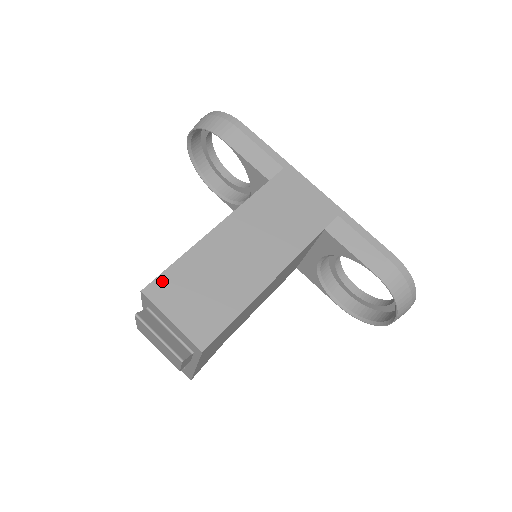
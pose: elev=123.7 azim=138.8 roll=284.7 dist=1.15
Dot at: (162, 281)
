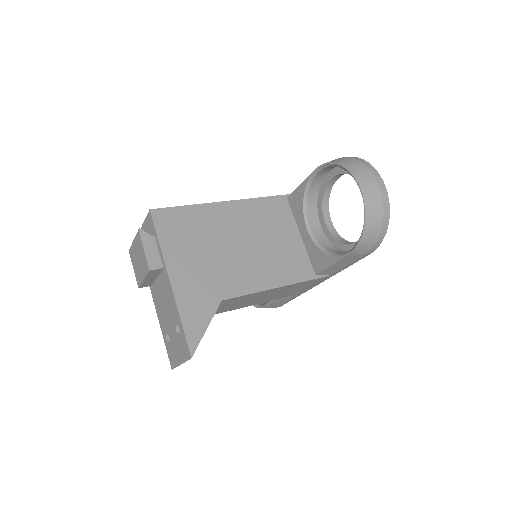
Dot at: occluded
